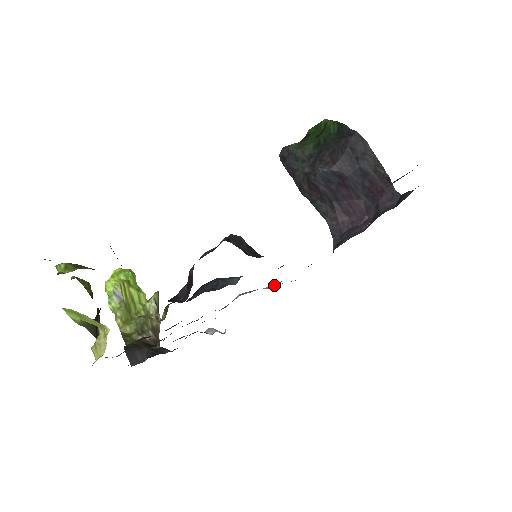
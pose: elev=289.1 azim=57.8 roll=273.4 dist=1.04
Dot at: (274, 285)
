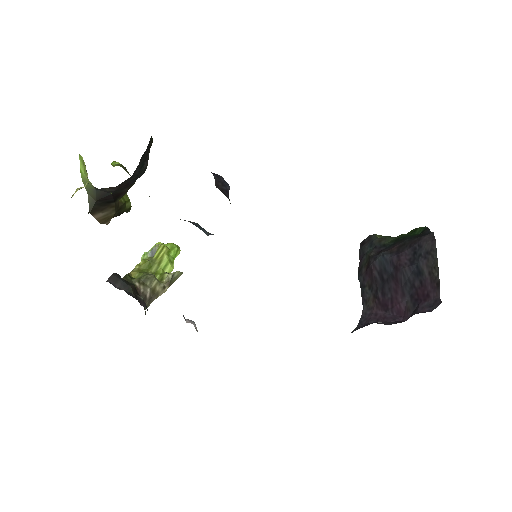
Dot at: occluded
